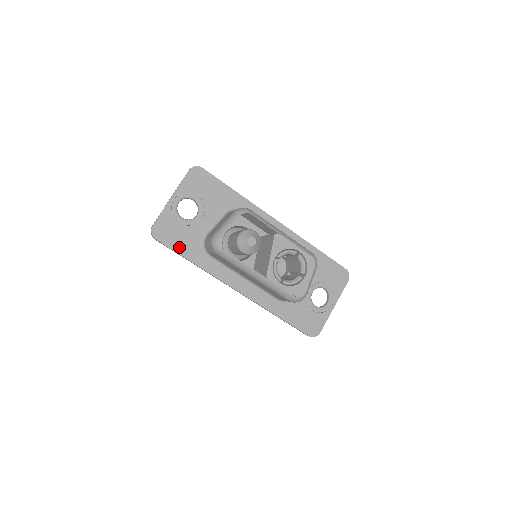
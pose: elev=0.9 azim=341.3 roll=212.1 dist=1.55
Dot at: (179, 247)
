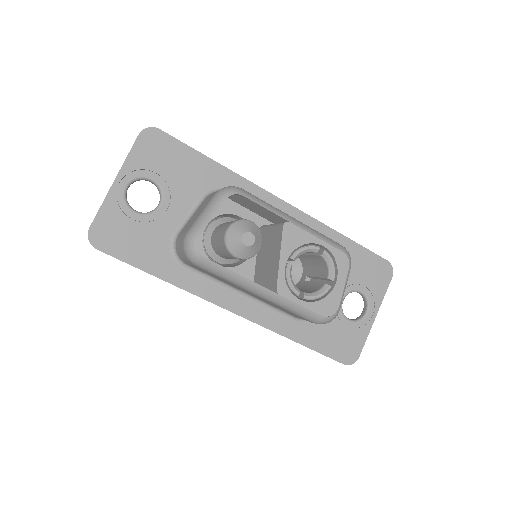
Dot at: (136, 257)
